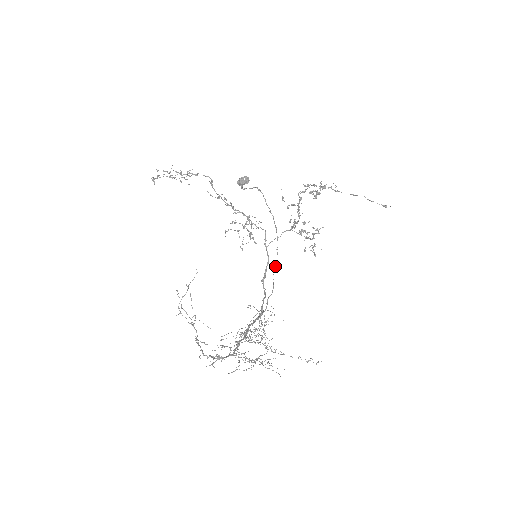
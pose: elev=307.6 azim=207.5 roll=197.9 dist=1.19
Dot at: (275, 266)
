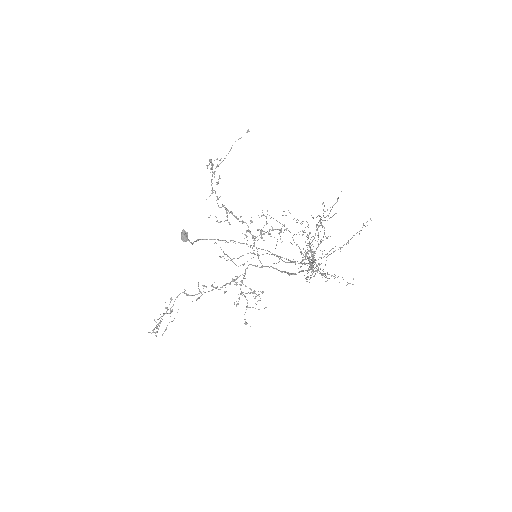
Dot at: occluded
